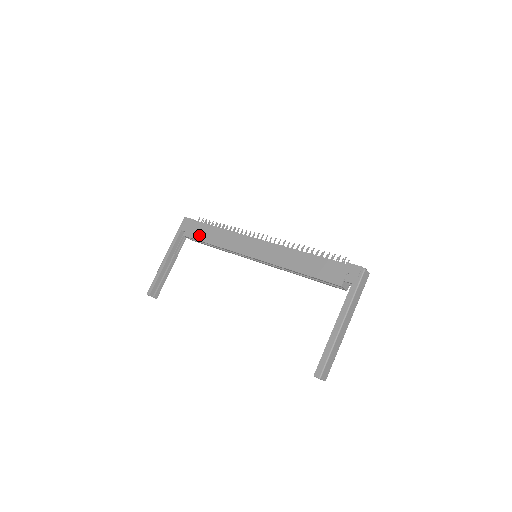
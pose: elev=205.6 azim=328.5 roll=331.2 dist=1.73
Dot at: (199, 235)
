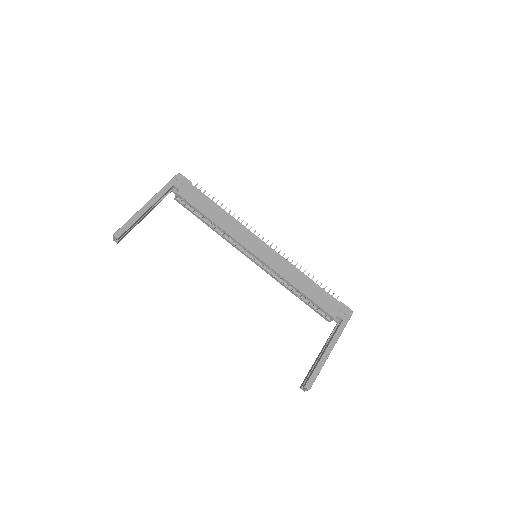
Dot at: (198, 203)
